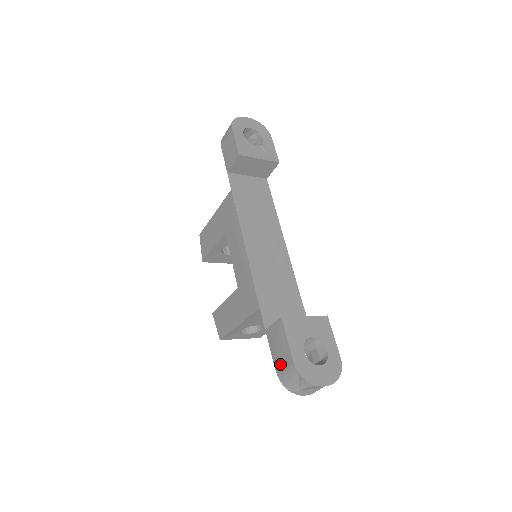
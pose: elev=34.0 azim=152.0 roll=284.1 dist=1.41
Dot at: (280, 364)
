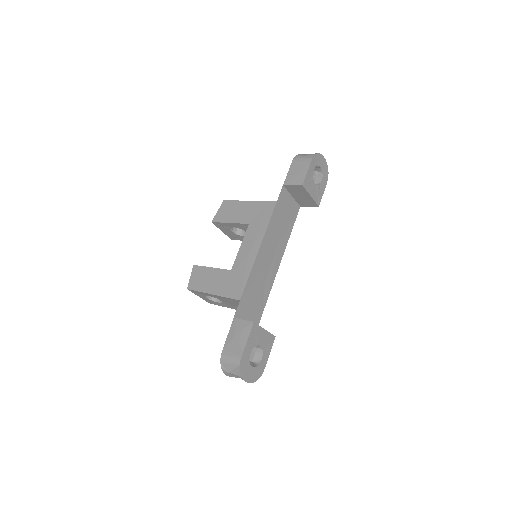
Dot at: (230, 349)
